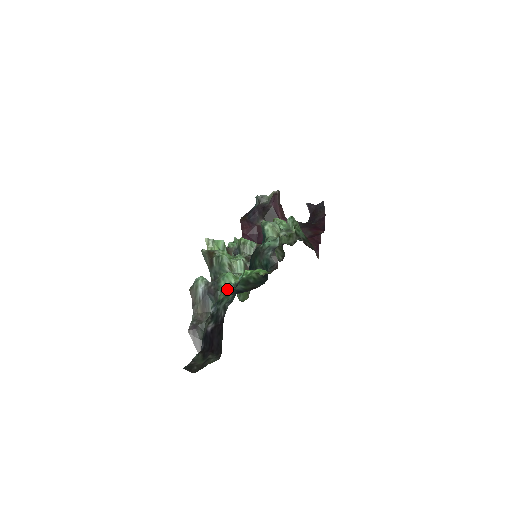
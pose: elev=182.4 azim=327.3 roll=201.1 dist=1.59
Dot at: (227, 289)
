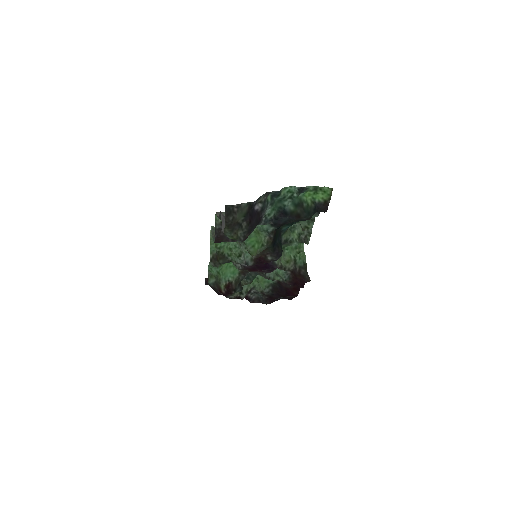
Dot at: (286, 195)
